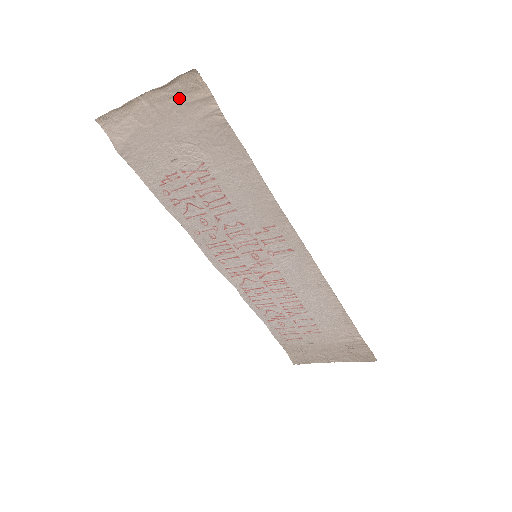
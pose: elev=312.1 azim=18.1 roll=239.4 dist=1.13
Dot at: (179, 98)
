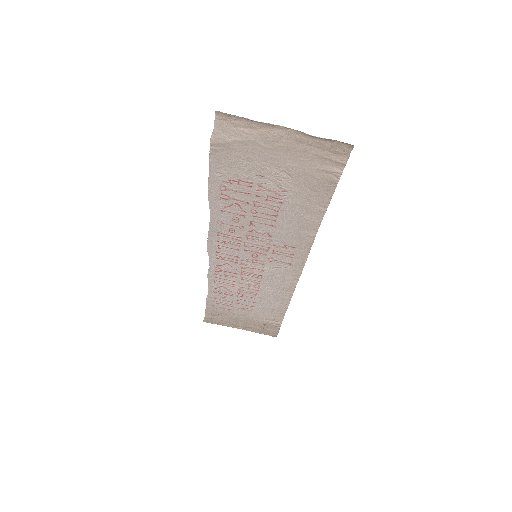
Dot at: (317, 149)
